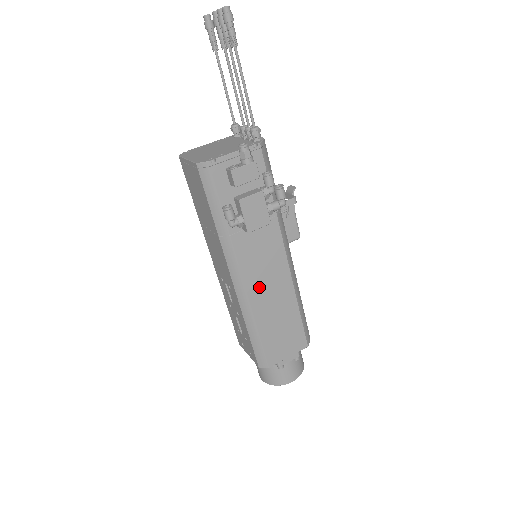
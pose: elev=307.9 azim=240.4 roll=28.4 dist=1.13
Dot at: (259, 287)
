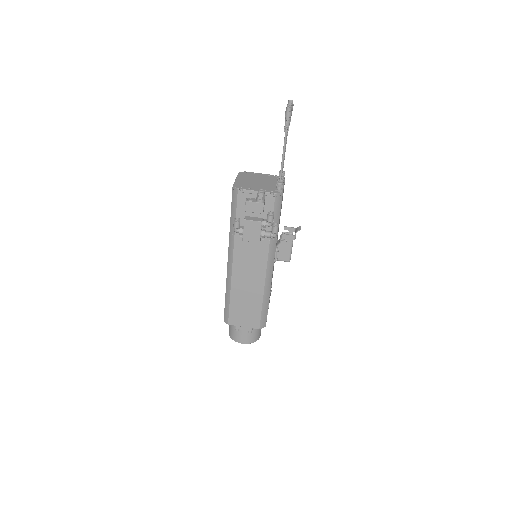
Dot at: (241, 275)
